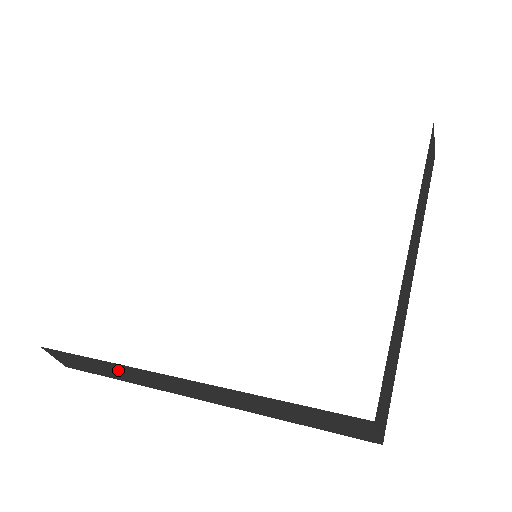
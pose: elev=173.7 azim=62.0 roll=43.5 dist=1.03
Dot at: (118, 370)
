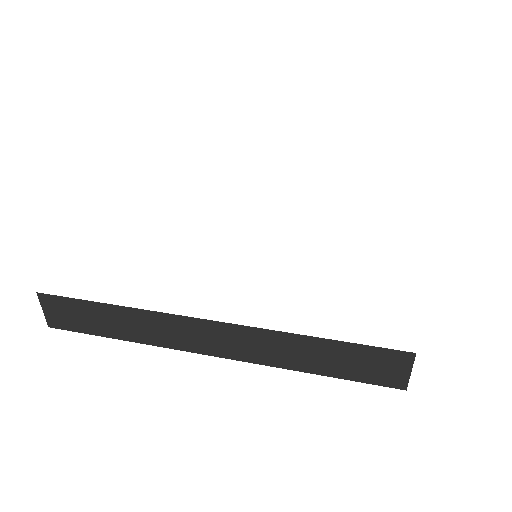
Dot at: (134, 321)
